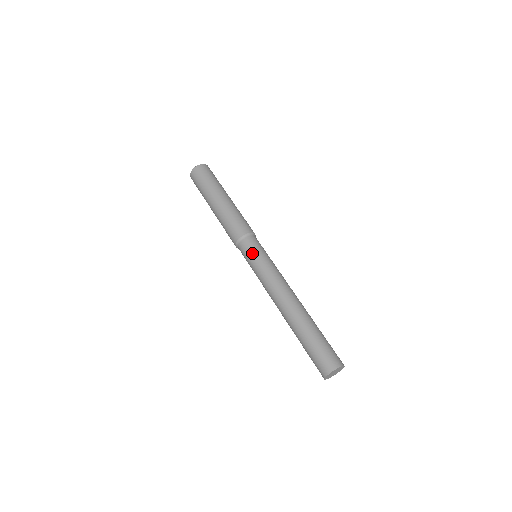
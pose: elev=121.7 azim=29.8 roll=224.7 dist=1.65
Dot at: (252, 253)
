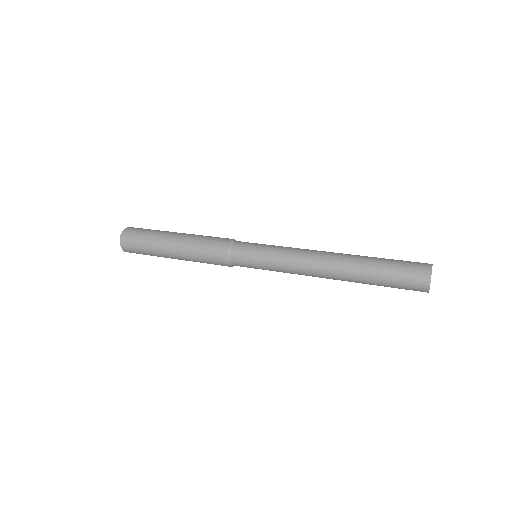
Dot at: (257, 243)
